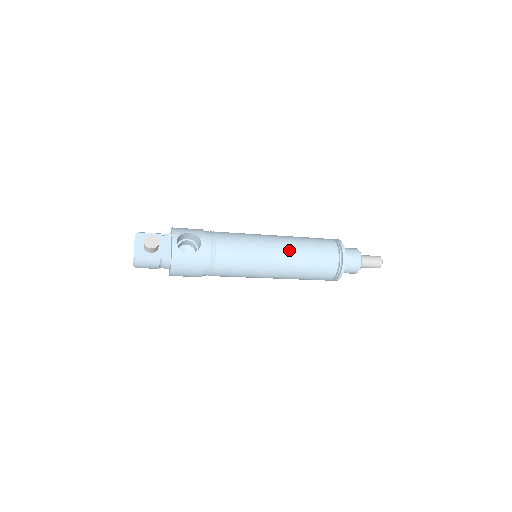
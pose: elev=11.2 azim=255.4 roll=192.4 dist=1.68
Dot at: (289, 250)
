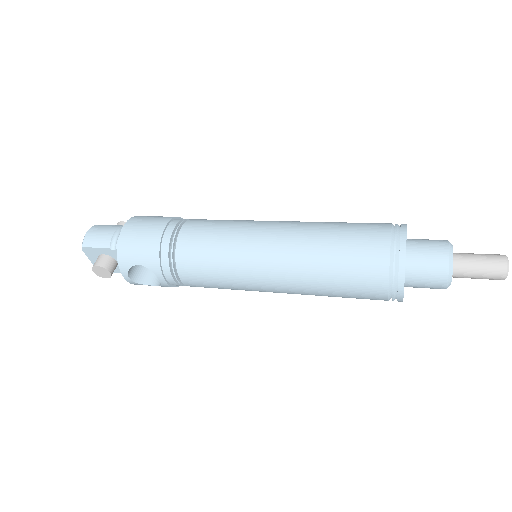
Dot at: (294, 289)
